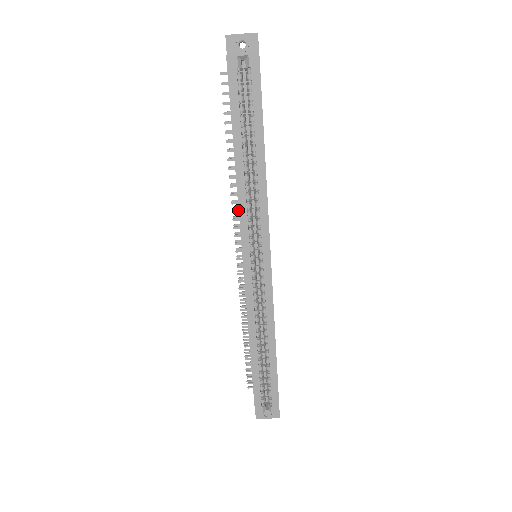
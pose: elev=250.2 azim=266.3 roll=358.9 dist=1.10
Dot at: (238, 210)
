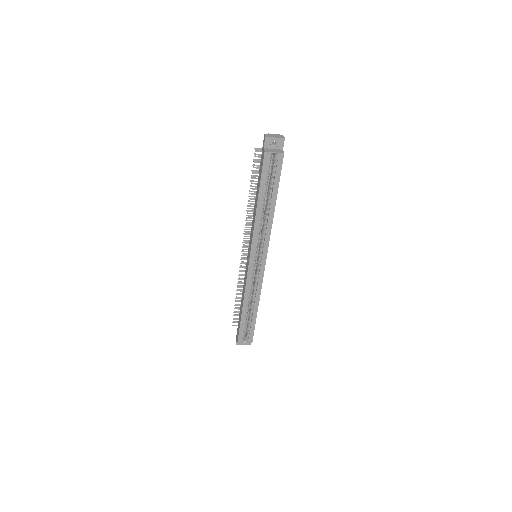
Dot at: (249, 227)
